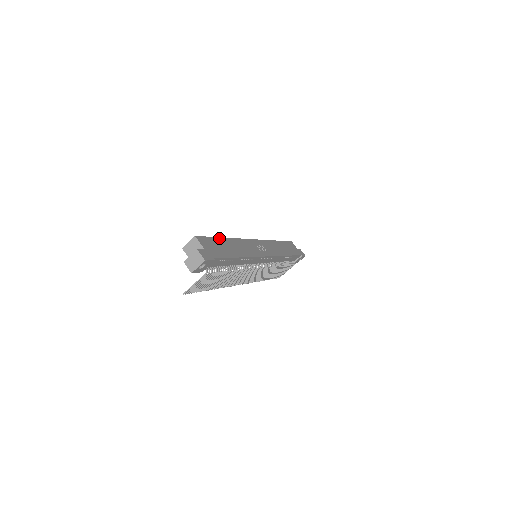
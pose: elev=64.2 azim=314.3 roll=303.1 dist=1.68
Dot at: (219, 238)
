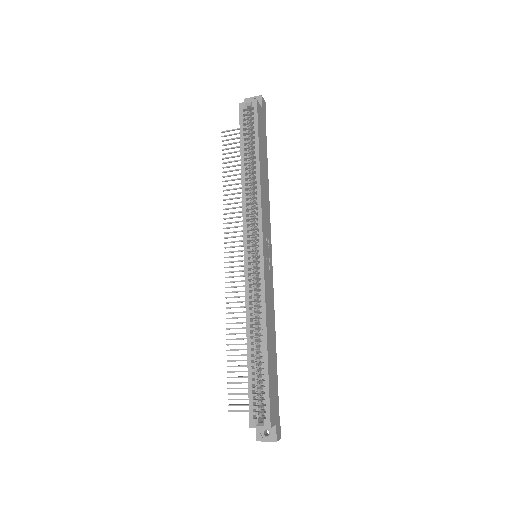
Dot at: (269, 367)
